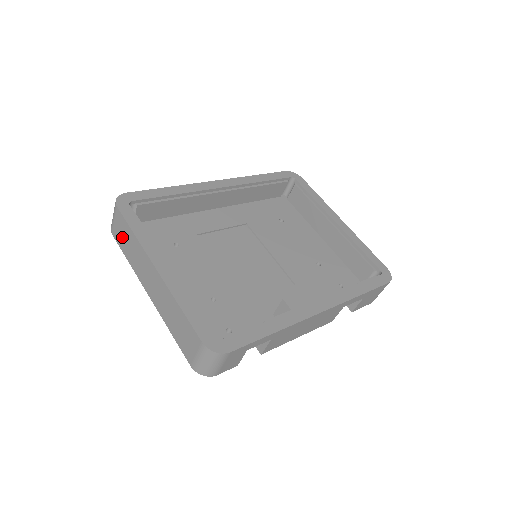
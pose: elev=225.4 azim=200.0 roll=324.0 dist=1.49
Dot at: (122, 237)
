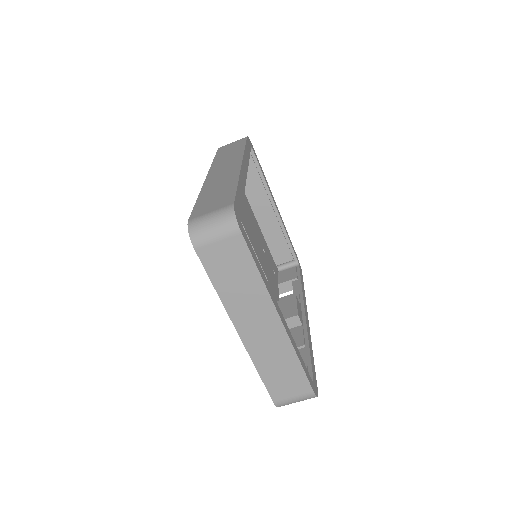
Dot at: (224, 265)
